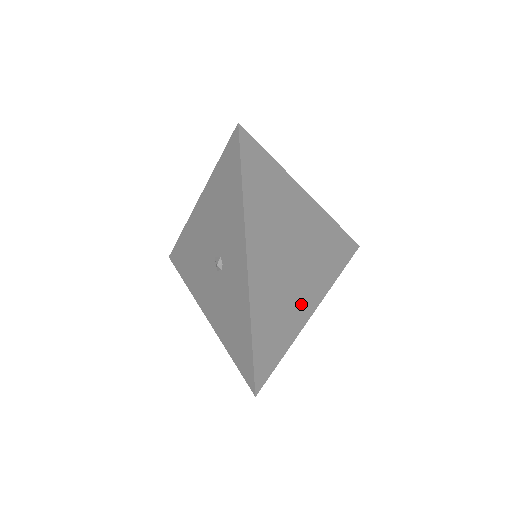
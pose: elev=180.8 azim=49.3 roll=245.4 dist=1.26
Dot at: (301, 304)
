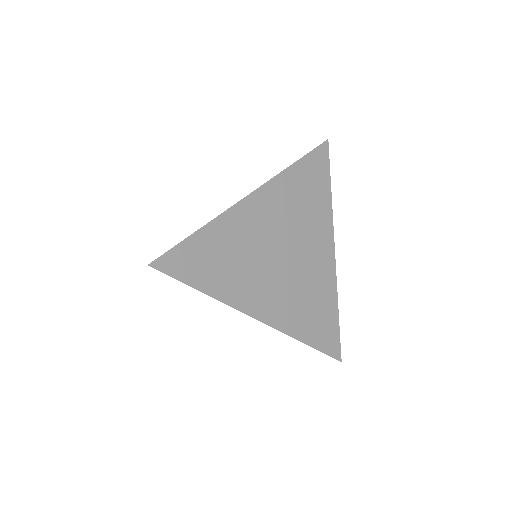
Dot at: (320, 269)
